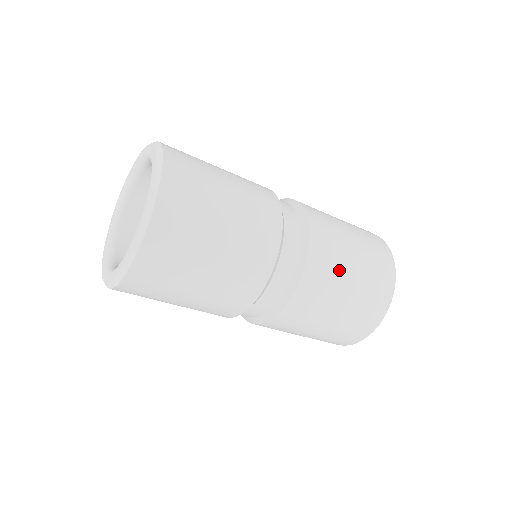
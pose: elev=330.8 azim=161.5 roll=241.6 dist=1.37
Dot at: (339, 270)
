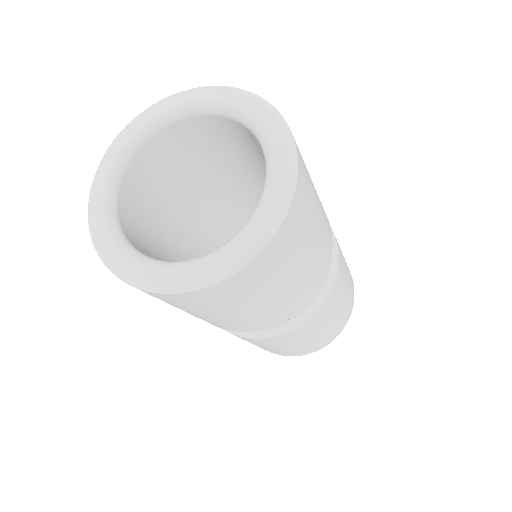
Dot at: (332, 312)
